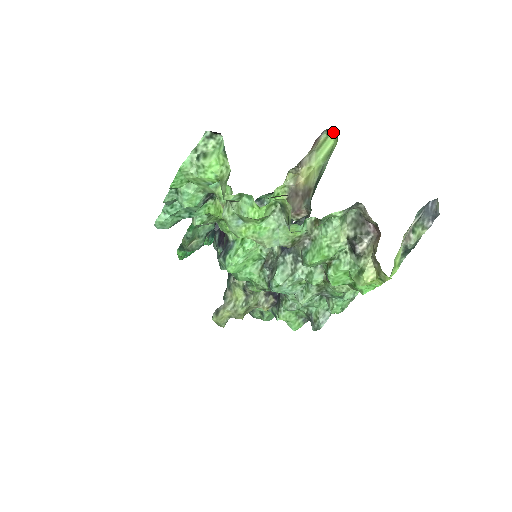
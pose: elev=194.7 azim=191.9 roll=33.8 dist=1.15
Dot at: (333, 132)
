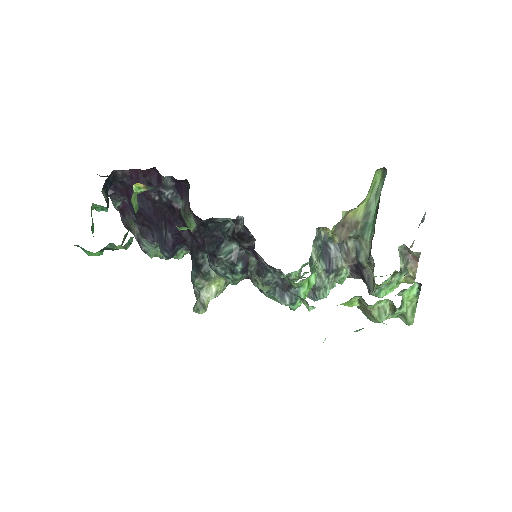
Dot at: (383, 169)
